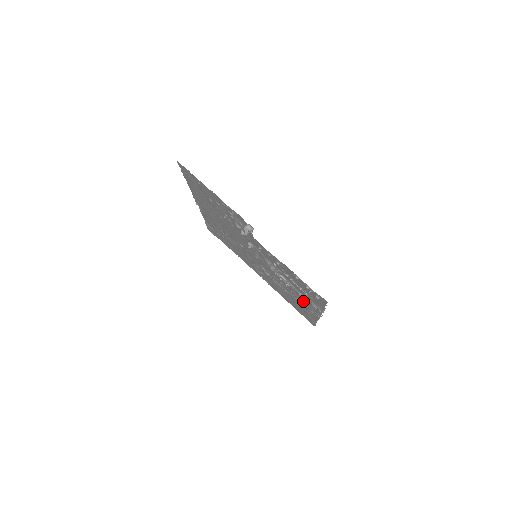
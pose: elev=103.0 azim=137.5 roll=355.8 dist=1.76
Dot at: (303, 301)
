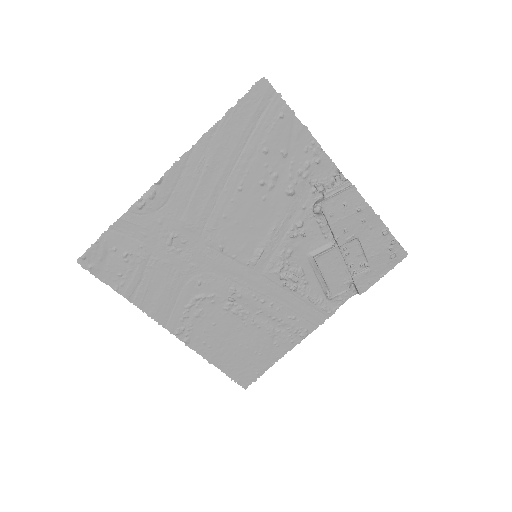
Dot at: (295, 316)
